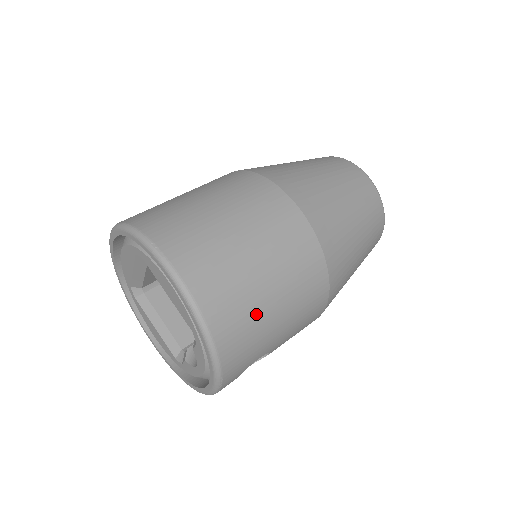
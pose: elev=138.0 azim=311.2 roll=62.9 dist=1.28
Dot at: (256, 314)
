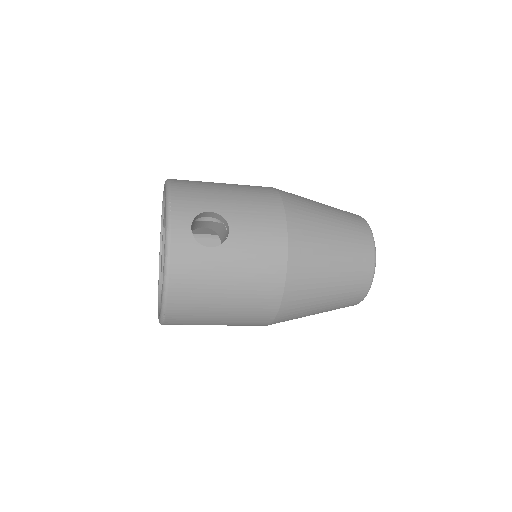
Dot at: (207, 184)
